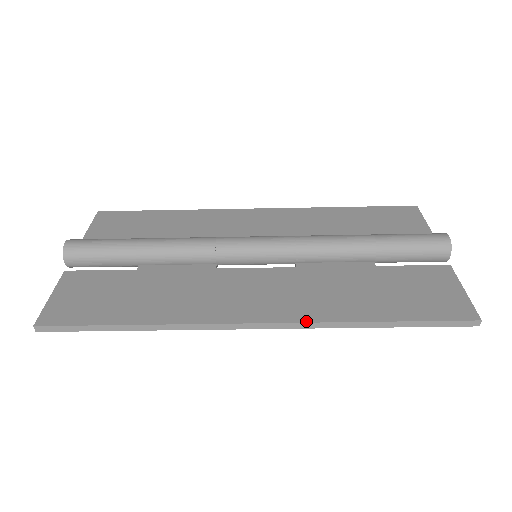
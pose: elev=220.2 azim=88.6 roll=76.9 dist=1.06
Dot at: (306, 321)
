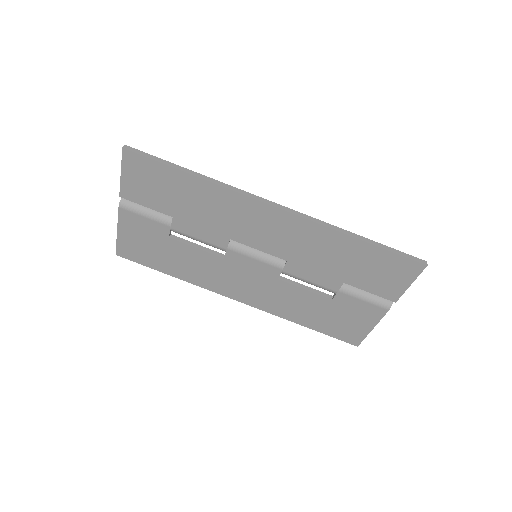
Dot at: (311, 218)
